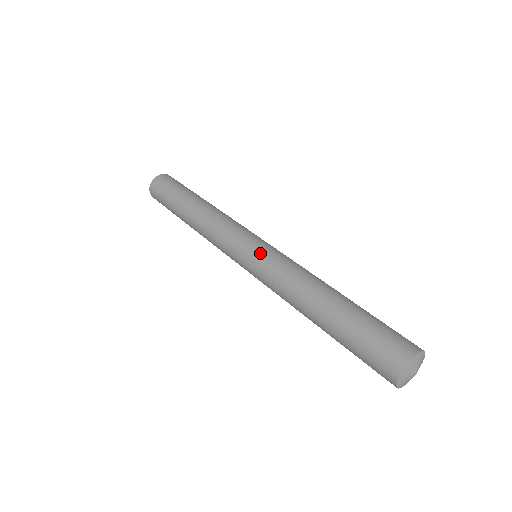
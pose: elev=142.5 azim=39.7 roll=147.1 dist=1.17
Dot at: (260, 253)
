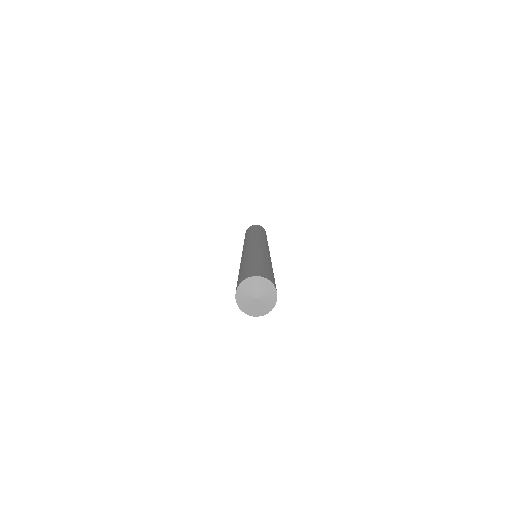
Dot at: (257, 244)
